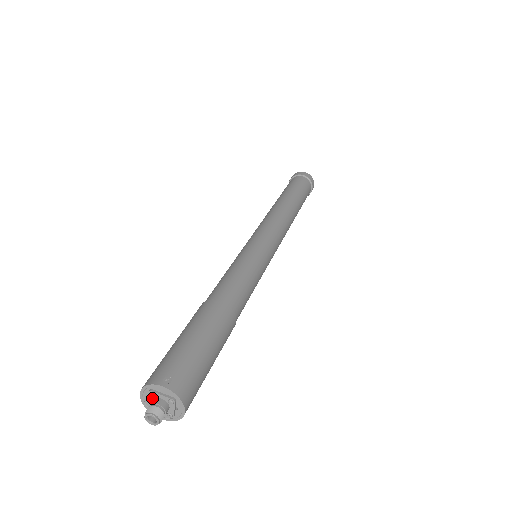
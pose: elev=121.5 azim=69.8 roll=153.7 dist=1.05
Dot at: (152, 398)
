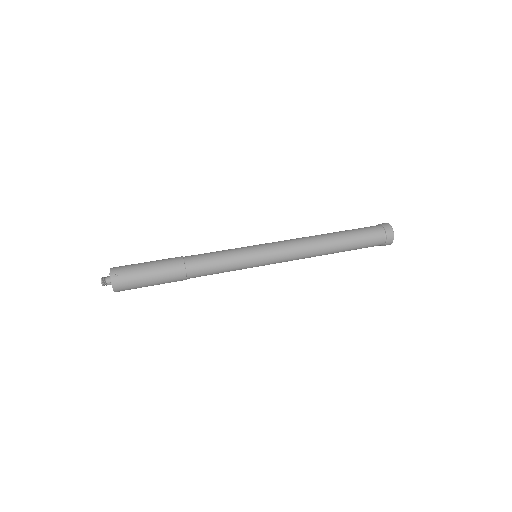
Dot at: occluded
